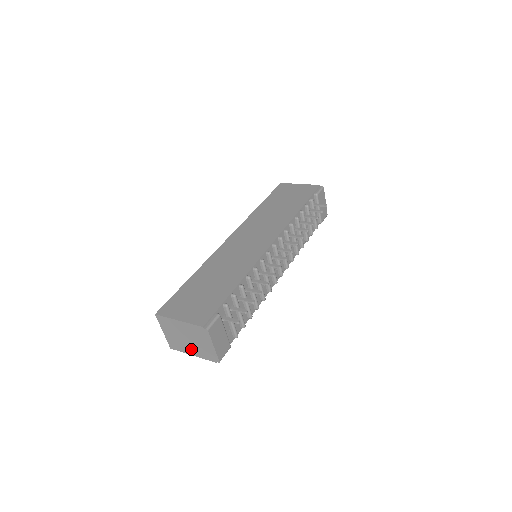
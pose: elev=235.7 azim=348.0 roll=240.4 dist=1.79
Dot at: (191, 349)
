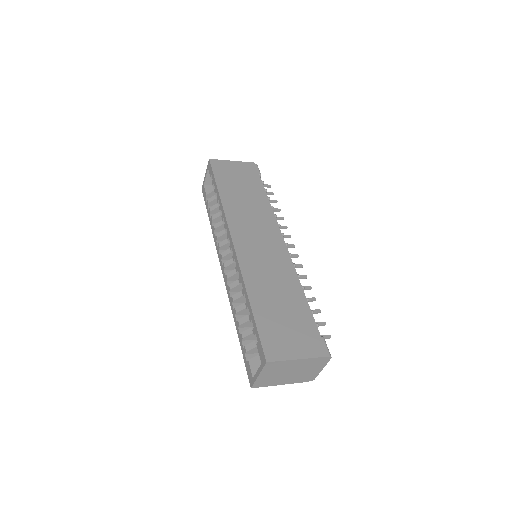
Dot at: (285, 380)
